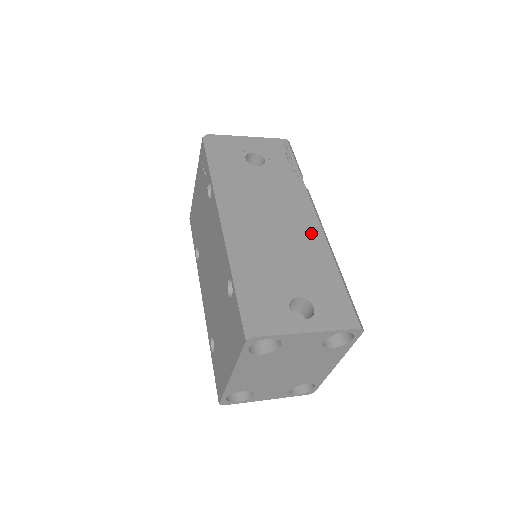
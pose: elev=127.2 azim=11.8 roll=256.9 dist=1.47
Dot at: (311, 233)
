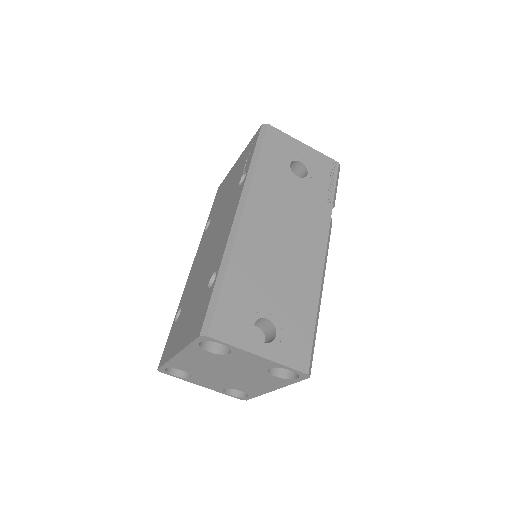
Dot at: (312, 264)
